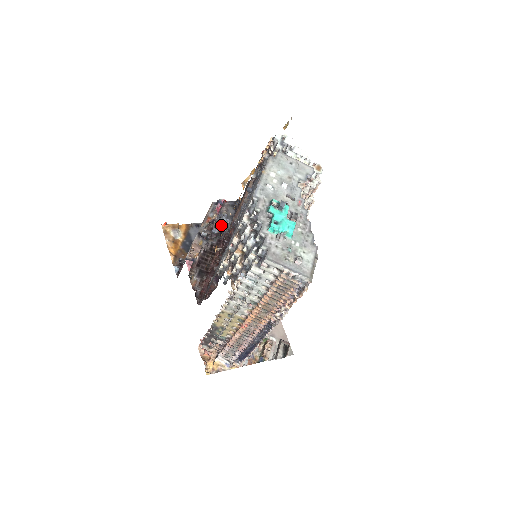
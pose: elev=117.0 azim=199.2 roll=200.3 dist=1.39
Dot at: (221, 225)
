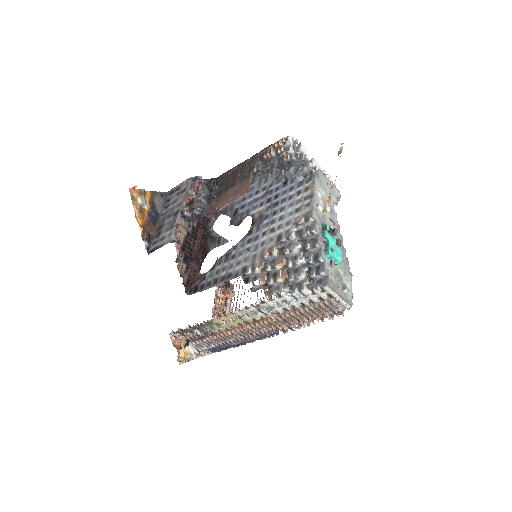
Dot at: (200, 206)
